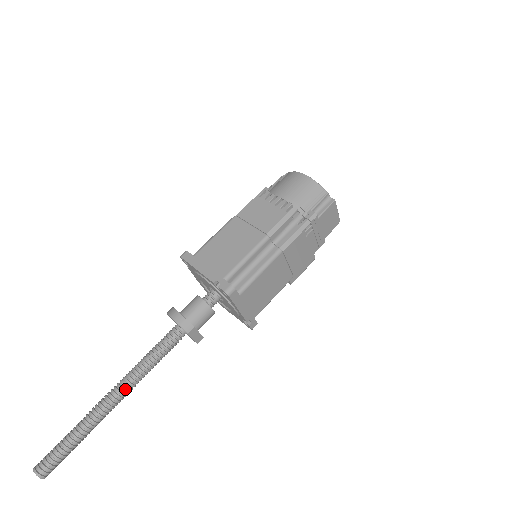
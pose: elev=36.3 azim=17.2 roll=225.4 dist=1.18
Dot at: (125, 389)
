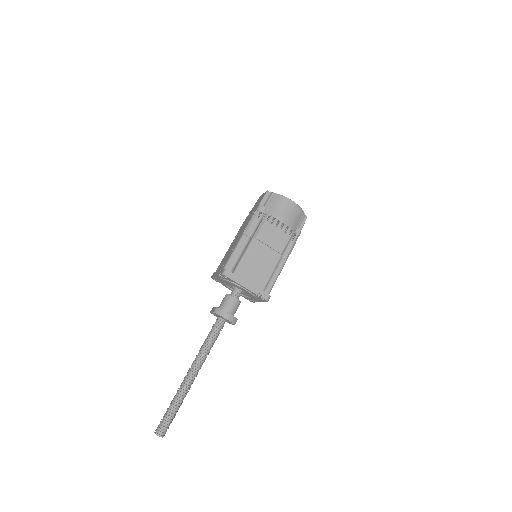
Dot at: (200, 368)
